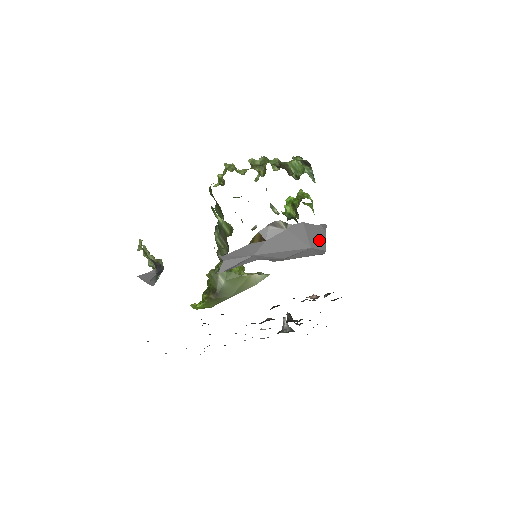
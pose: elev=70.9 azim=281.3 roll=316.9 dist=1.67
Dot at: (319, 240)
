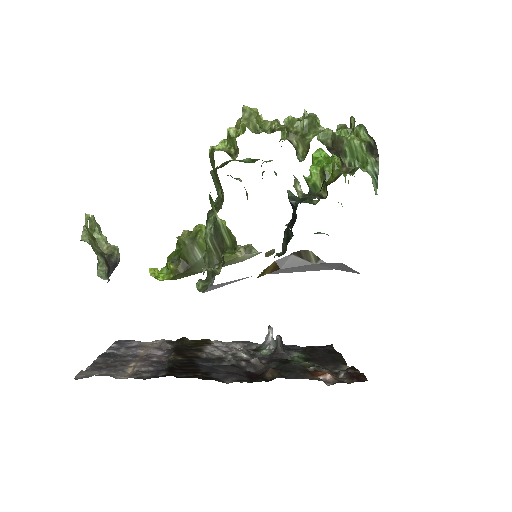
Dot at: occluded
